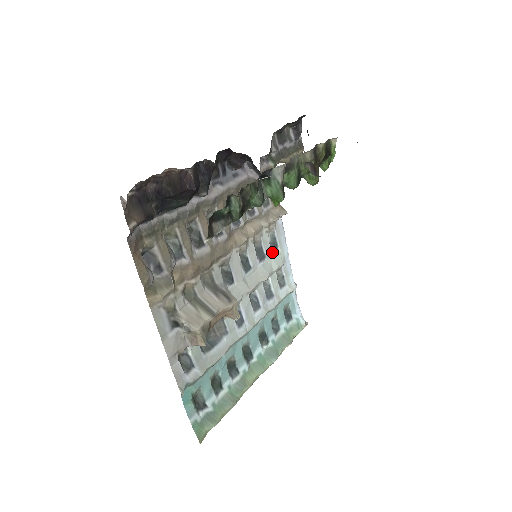
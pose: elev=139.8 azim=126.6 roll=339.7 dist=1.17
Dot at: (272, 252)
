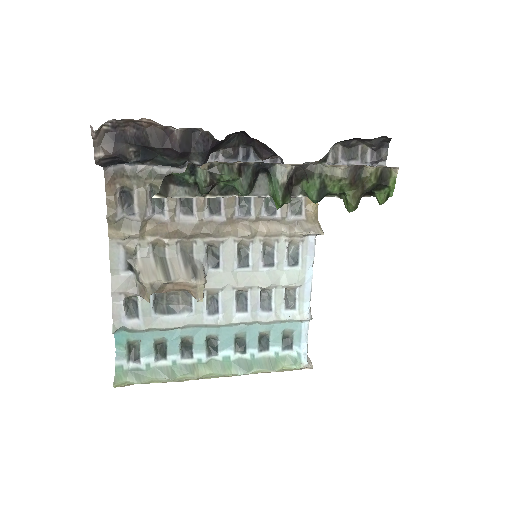
Dot at: (287, 265)
